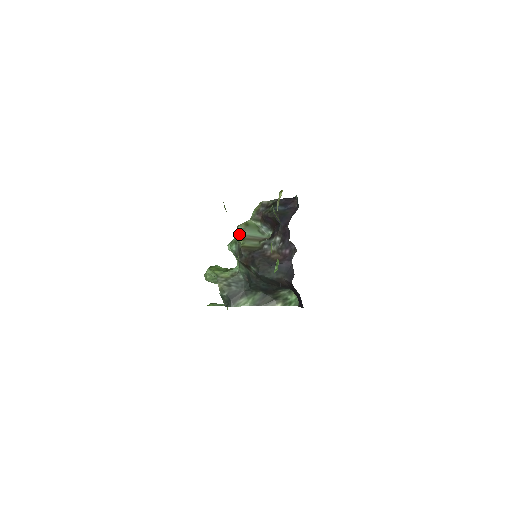
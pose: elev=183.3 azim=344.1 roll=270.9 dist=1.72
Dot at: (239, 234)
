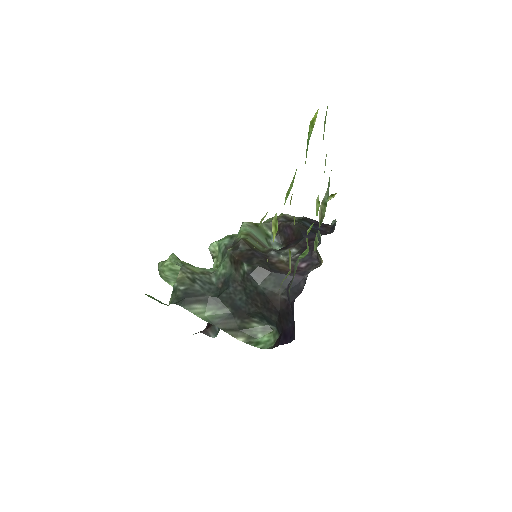
Dot at: (243, 228)
